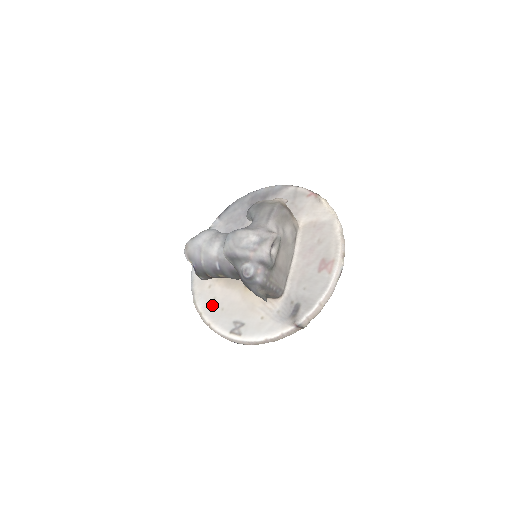
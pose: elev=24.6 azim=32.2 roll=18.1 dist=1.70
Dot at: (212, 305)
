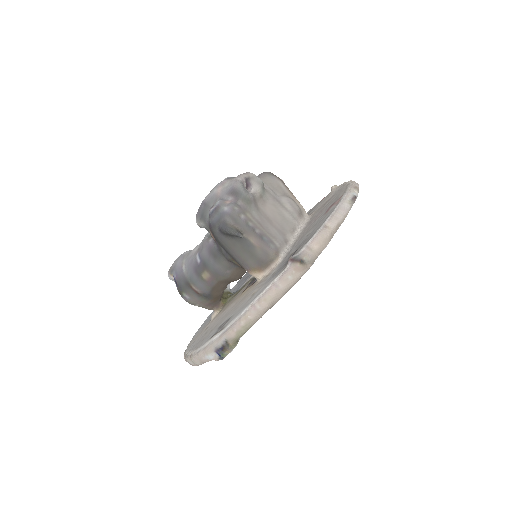
Dot at: (202, 337)
